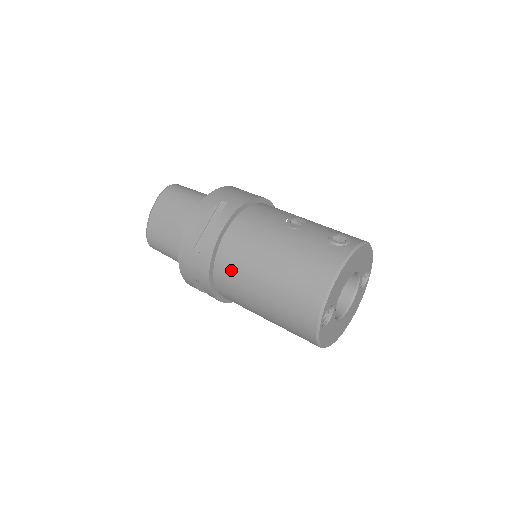
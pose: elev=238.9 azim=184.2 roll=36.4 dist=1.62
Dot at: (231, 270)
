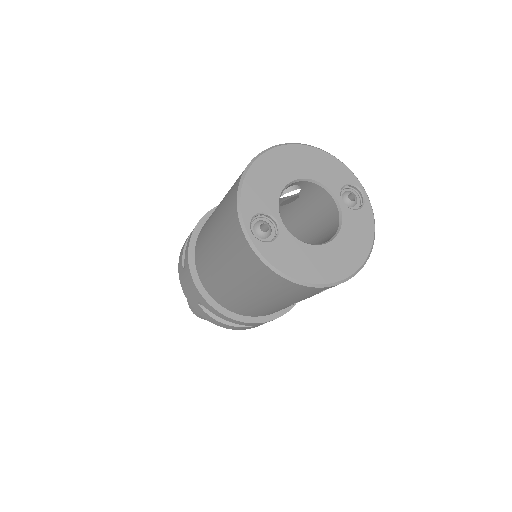
Dot at: (201, 261)
